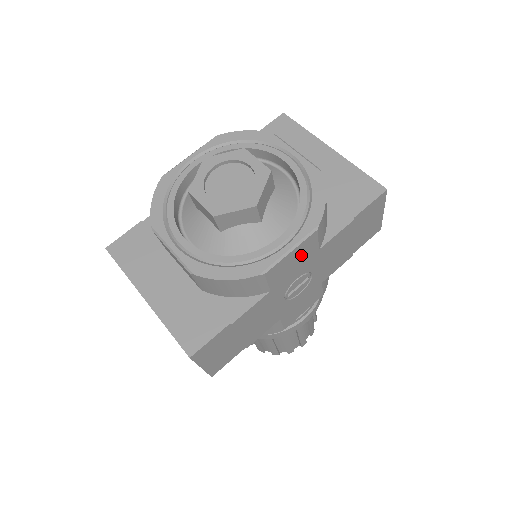
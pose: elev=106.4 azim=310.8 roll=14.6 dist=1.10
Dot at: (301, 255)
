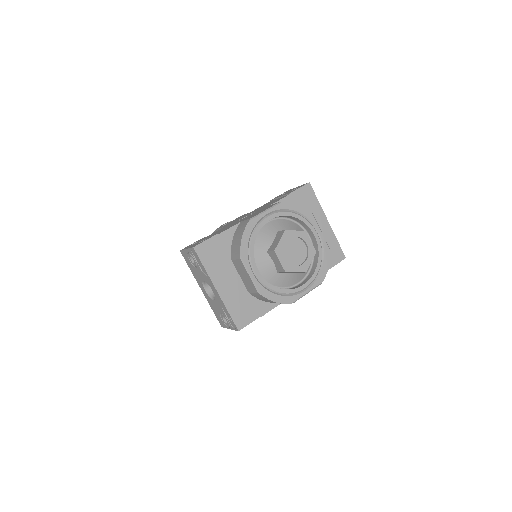
Dot at: occluded
